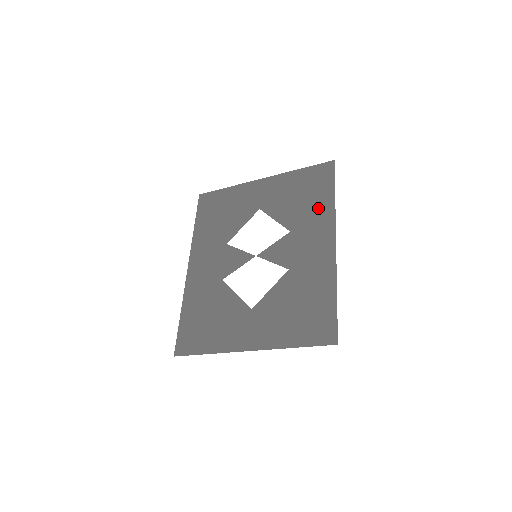
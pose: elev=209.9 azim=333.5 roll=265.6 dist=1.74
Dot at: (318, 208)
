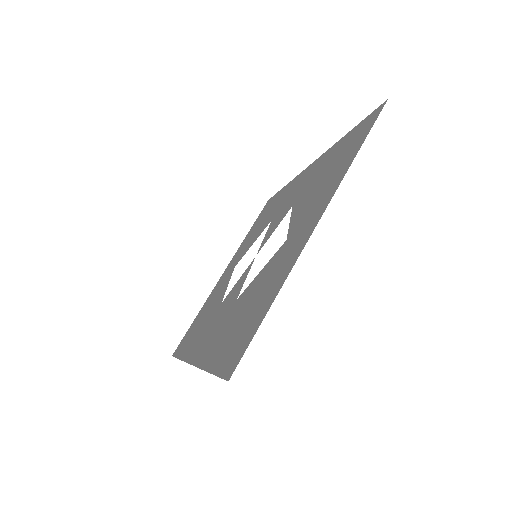
Dot at: (280, 198)
